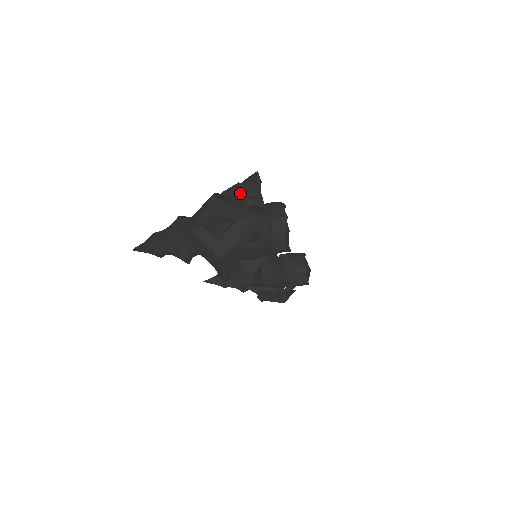
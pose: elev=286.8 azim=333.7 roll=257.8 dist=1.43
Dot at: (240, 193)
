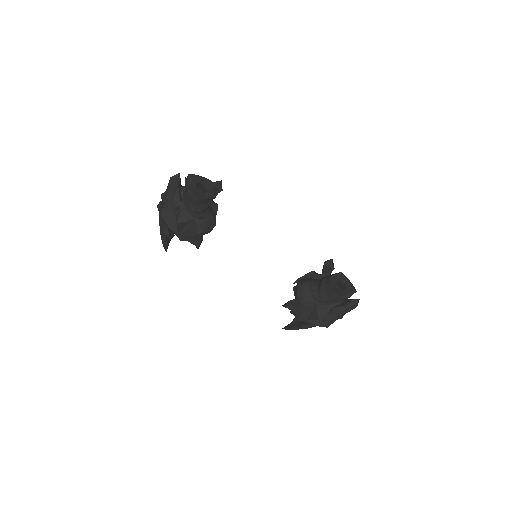
Dot at: occluded
